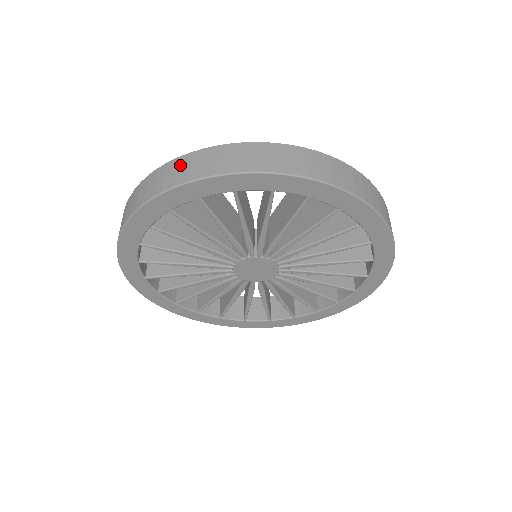
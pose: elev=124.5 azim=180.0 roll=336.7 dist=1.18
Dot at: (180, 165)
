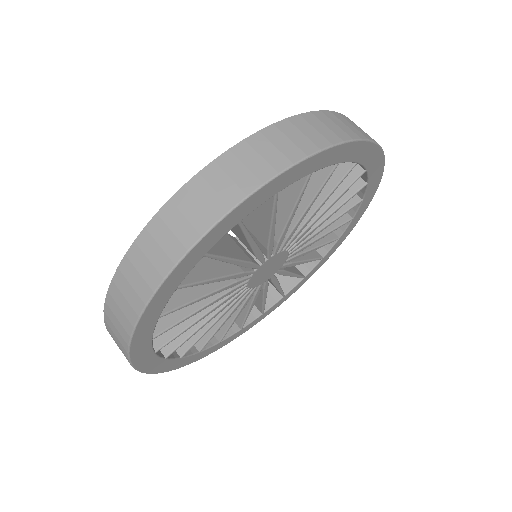
Dot at: (113, 310)
